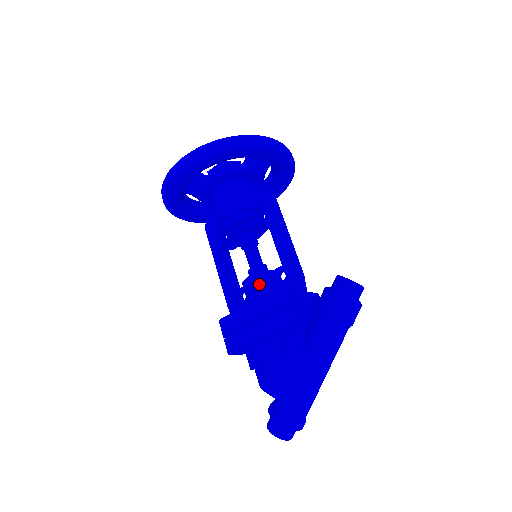
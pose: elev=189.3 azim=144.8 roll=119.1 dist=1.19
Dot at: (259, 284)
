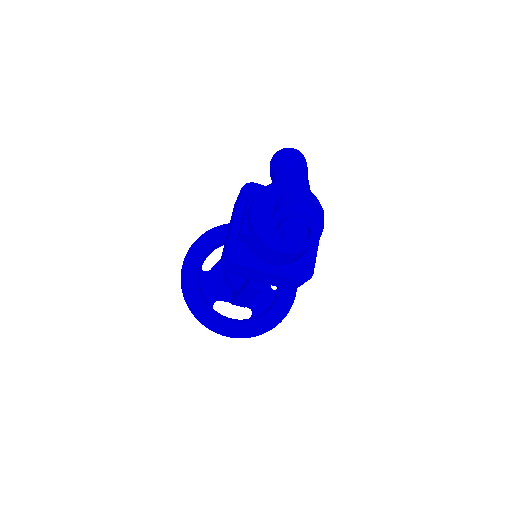
Dot at: occluded
